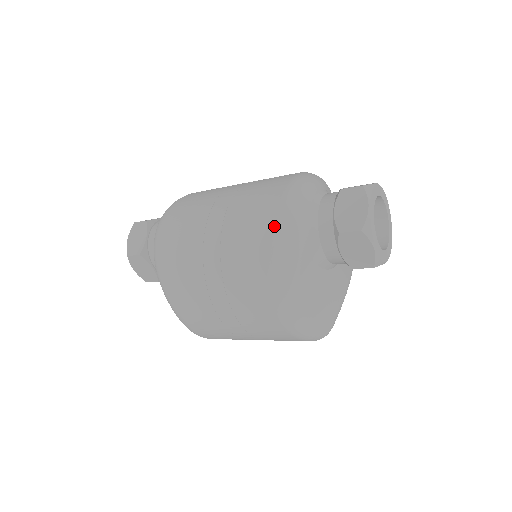
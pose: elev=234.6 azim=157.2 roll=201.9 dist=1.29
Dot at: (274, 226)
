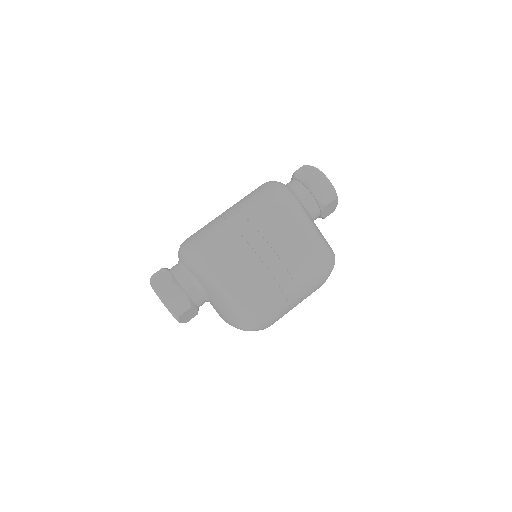
Dot at: (274, 189)
